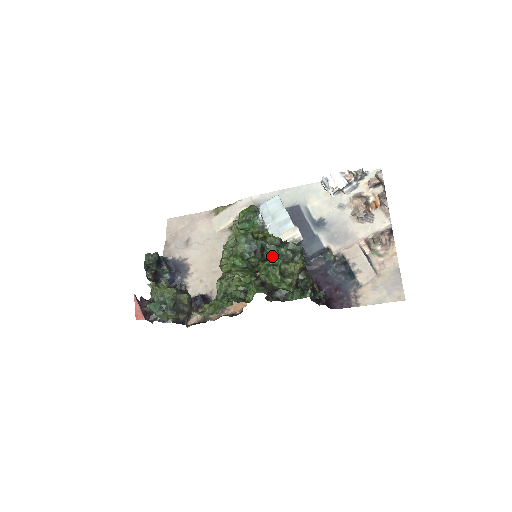
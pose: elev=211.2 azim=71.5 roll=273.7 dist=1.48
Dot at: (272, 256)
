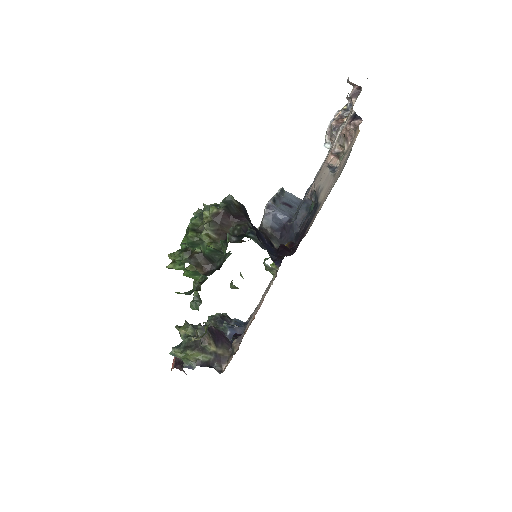
Dot at: occluded
